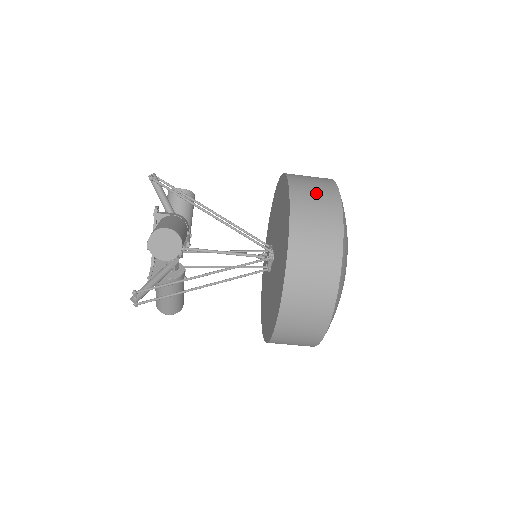
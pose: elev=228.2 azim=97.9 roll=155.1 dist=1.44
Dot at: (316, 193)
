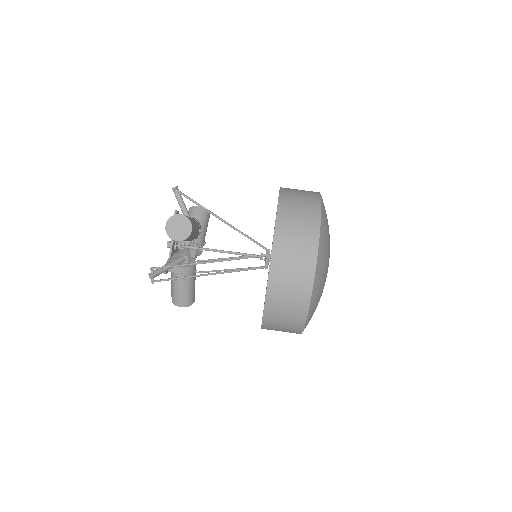
Dot at: (301, 195)
